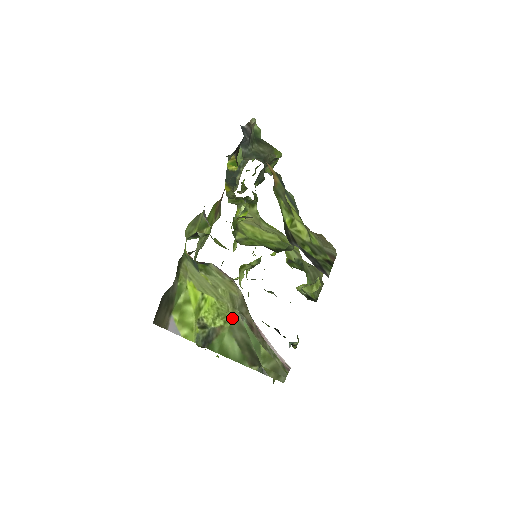
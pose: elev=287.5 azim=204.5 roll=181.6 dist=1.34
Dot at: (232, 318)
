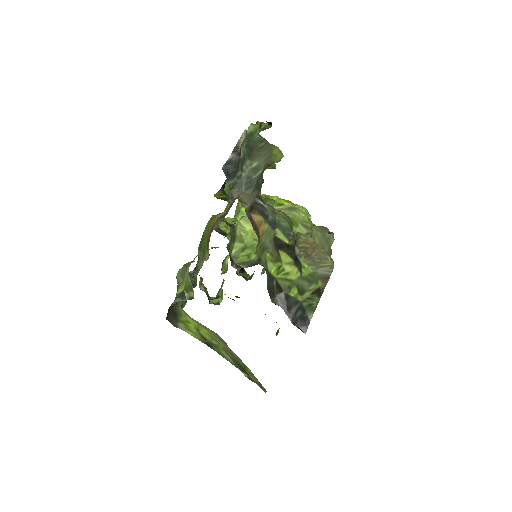
Dot at: (224, 346)
